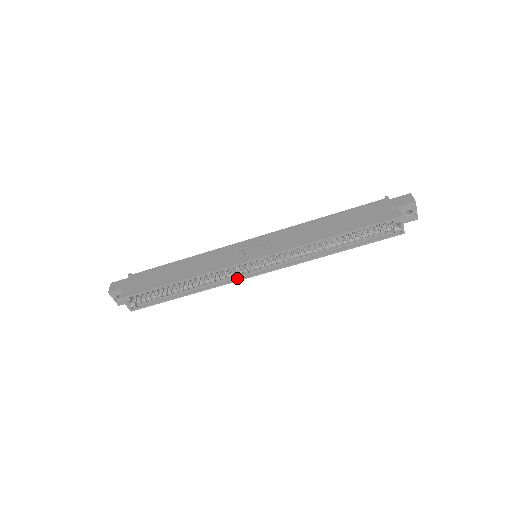
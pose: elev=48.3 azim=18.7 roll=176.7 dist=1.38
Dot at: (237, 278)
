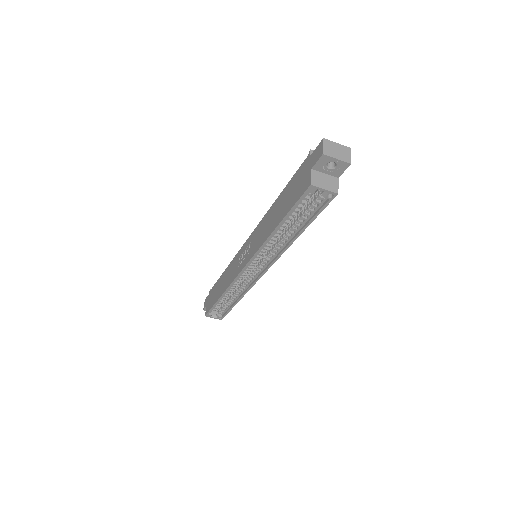
Dot at: (253, 281)
